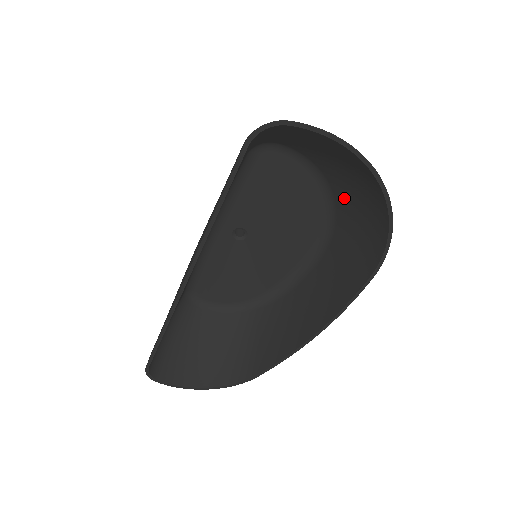
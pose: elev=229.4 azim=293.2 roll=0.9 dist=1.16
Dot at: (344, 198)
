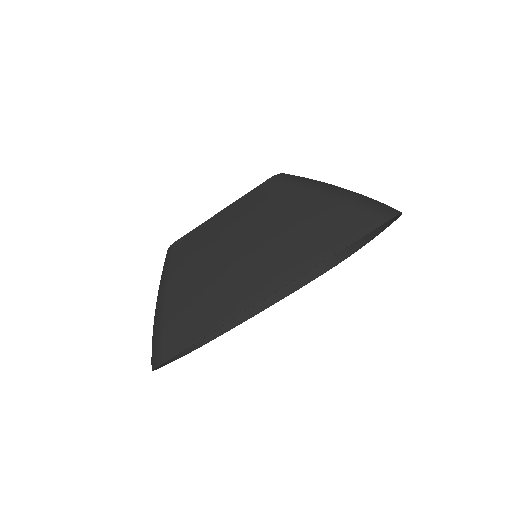
Dot at: occluded
